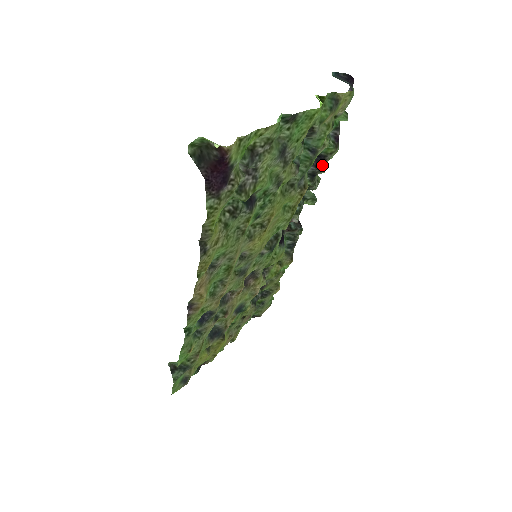
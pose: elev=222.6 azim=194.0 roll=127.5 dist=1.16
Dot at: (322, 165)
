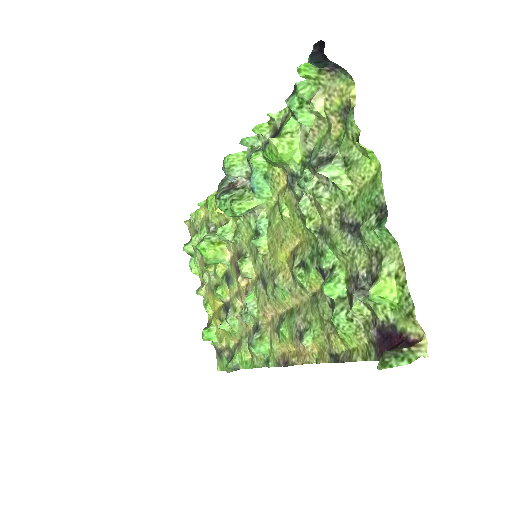
Dot at: (276, 132)
